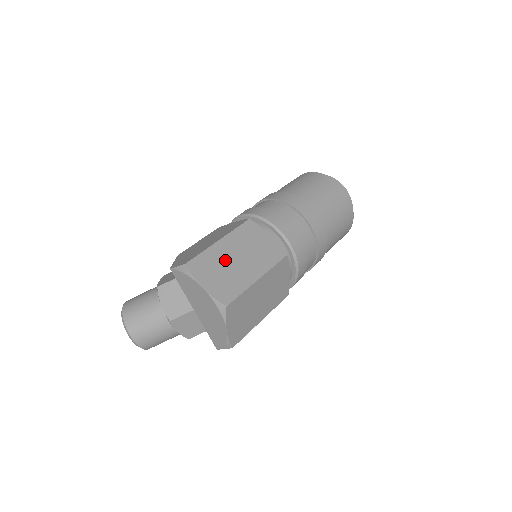
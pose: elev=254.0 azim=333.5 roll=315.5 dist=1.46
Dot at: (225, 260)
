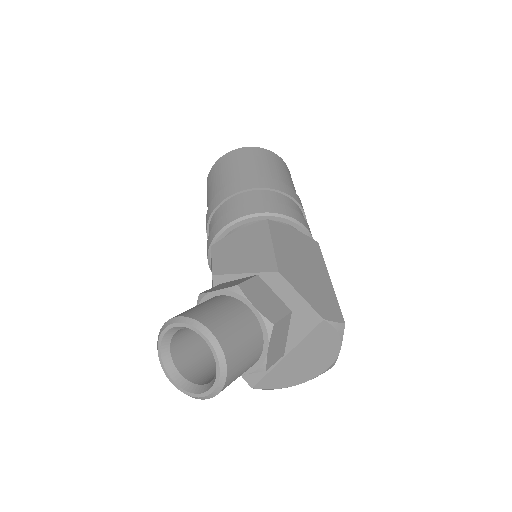
Dot at: occluded
